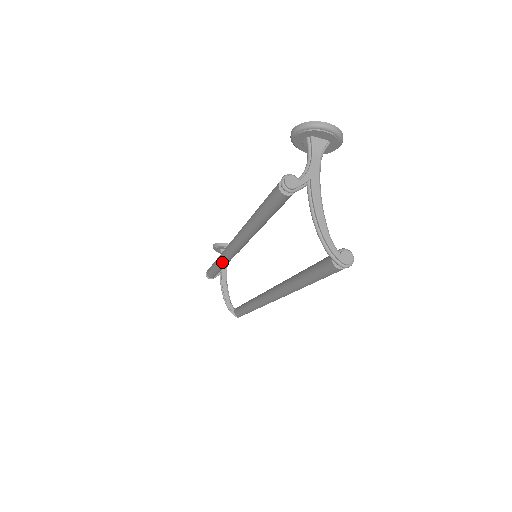
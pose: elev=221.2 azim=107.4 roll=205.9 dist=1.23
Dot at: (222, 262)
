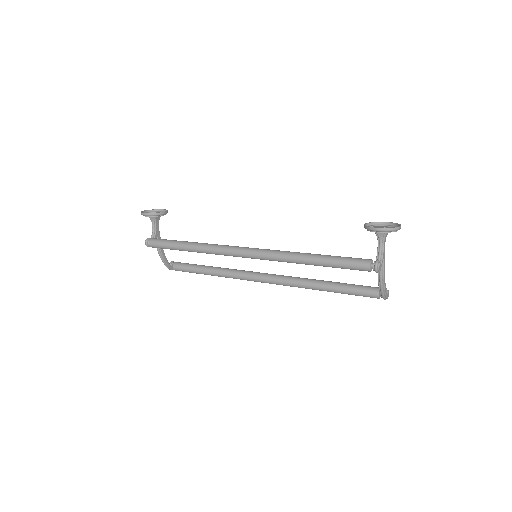
Dot at: occluded
